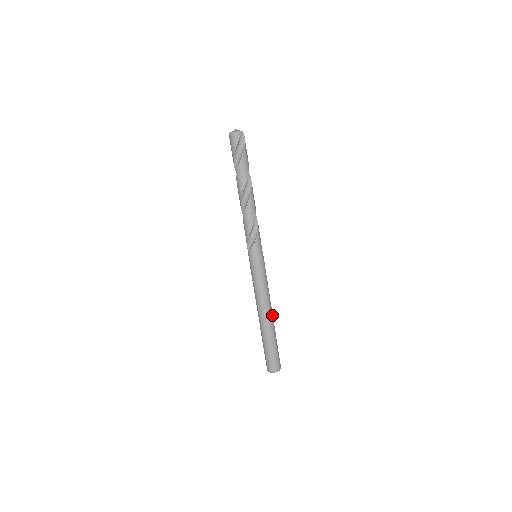
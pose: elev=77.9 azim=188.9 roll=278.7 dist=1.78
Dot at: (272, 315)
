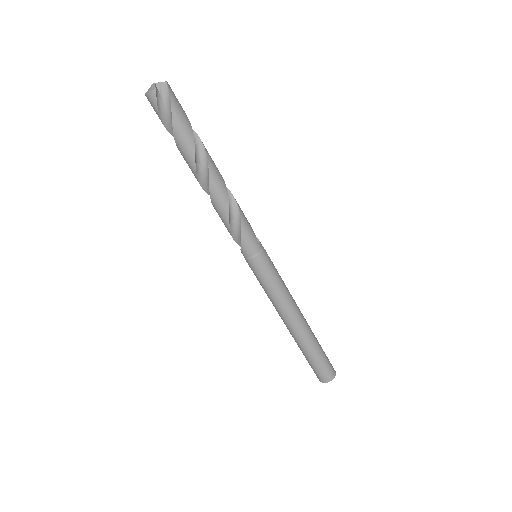
Dot at: (302, 324)
